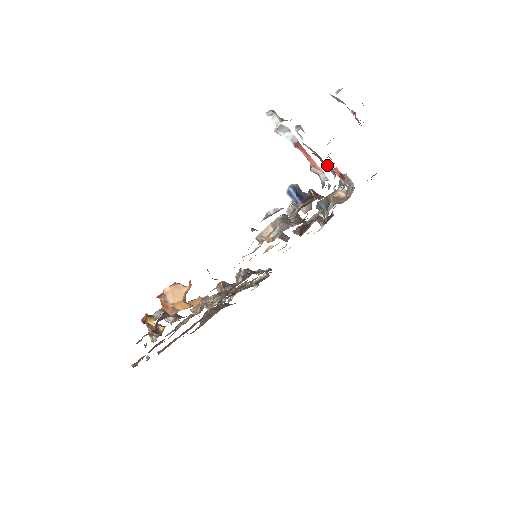
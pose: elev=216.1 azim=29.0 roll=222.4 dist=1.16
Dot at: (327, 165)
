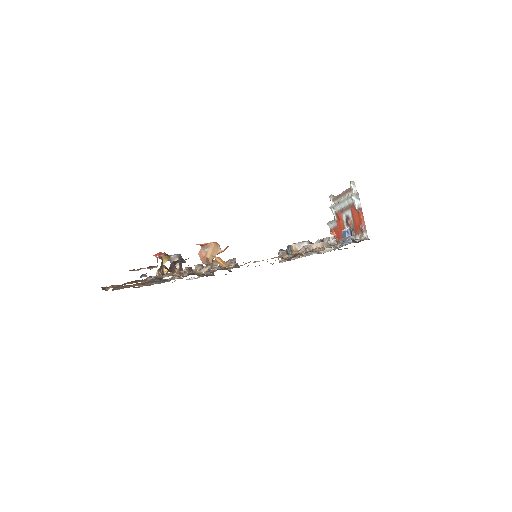
Dot at: (350, 228)
